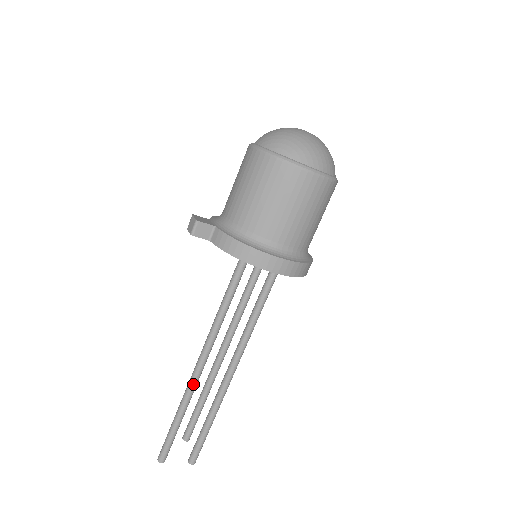
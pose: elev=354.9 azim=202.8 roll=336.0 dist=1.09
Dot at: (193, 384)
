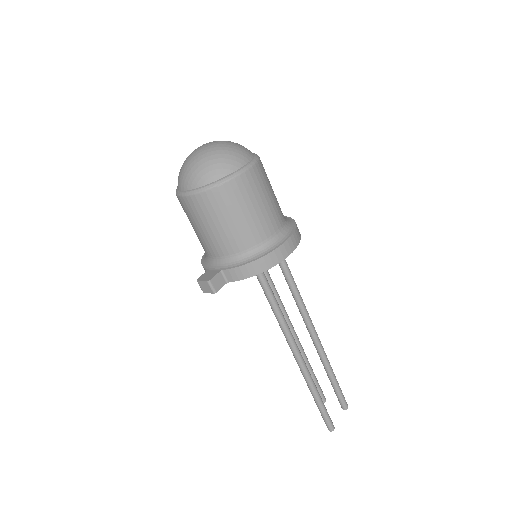
Dot at: (305, 370)
